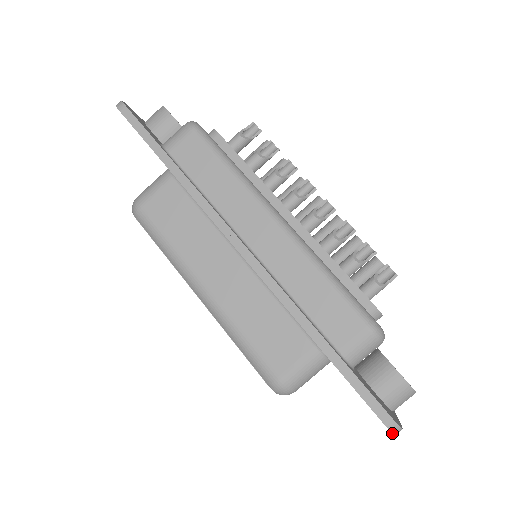
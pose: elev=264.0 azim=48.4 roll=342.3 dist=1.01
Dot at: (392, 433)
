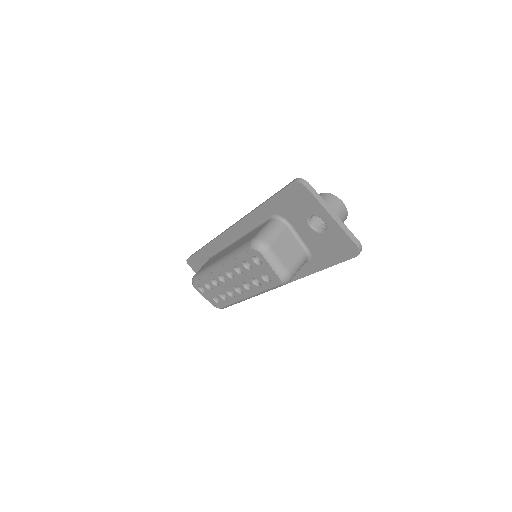
Dot at: (298, 182)
